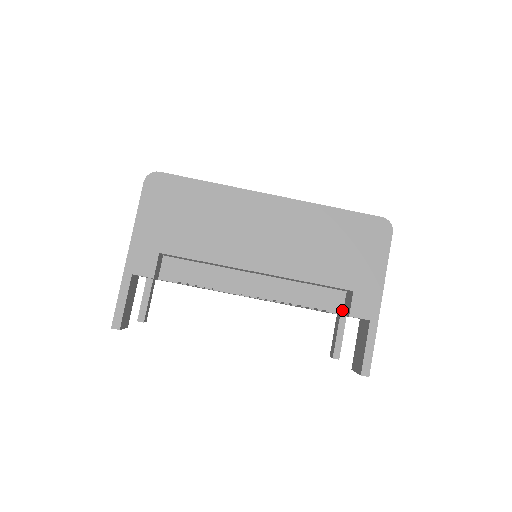
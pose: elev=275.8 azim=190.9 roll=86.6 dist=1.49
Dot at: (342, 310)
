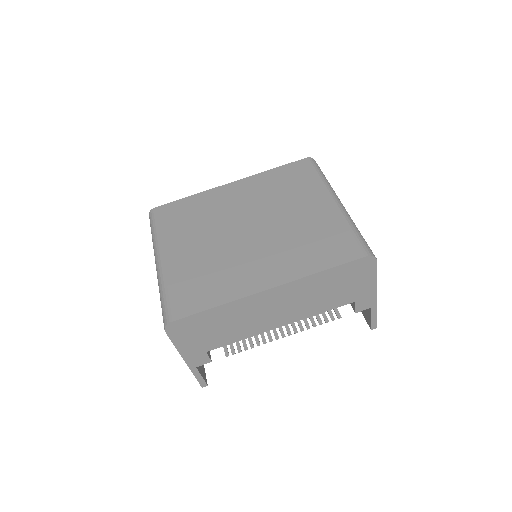
Dot at: occluded
